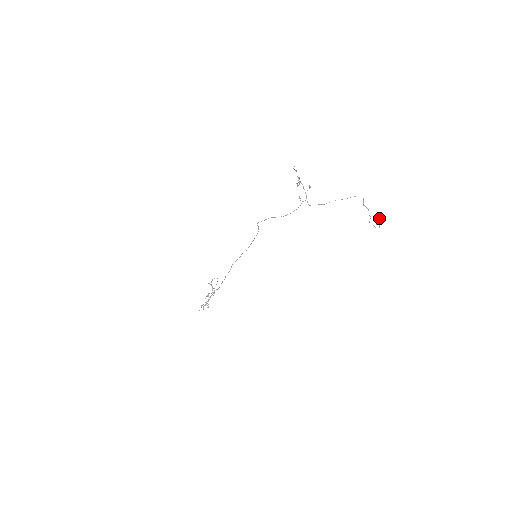
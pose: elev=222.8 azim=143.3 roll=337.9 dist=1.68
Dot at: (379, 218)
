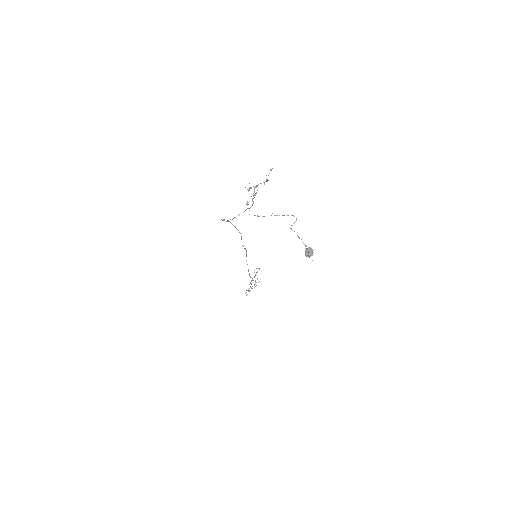
Dot at: (308, 249)
